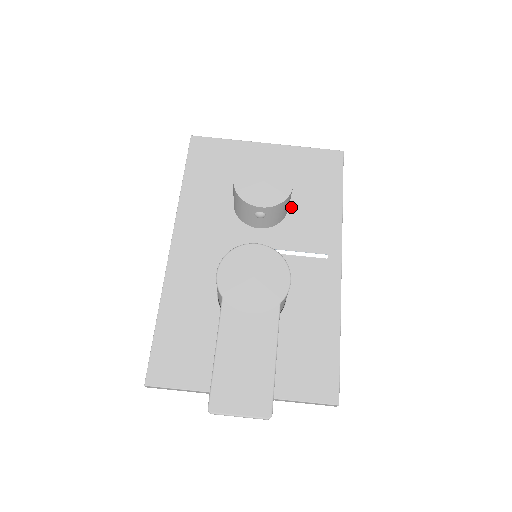
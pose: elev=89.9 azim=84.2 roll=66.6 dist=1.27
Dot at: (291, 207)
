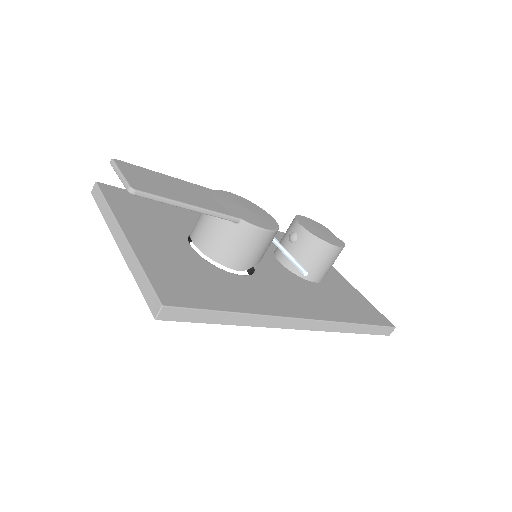
Dot at: (315, 286)
